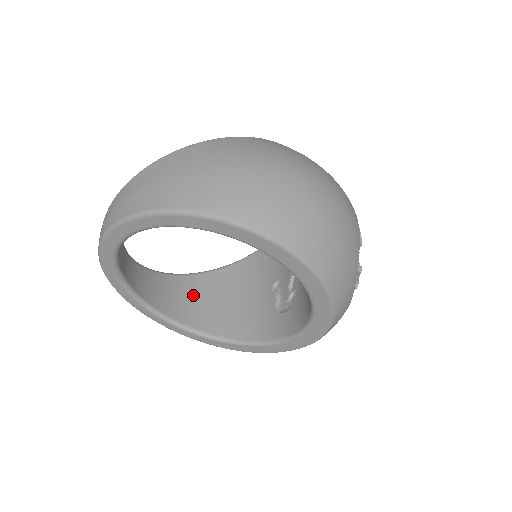
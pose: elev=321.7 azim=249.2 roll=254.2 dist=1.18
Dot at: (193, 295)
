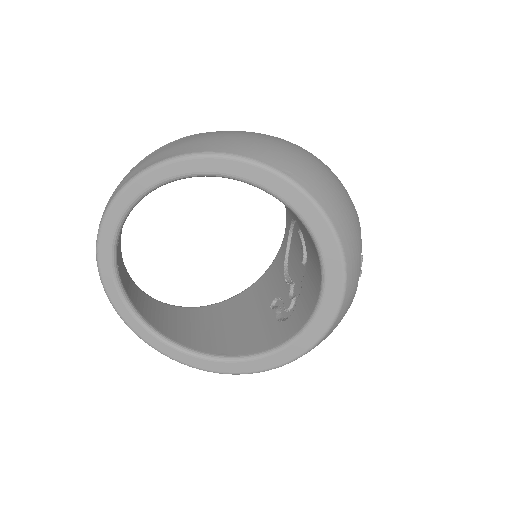
Dot at: (185, 322)
